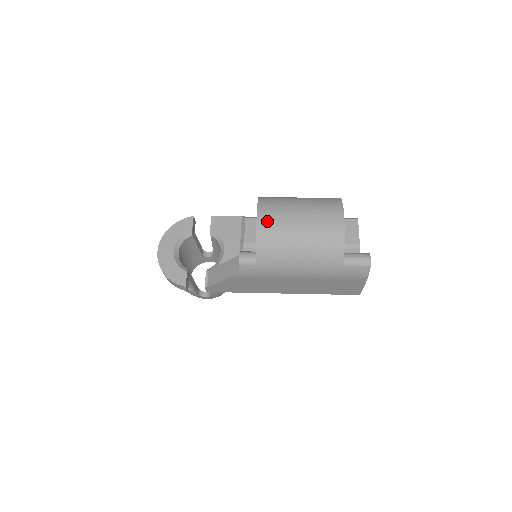
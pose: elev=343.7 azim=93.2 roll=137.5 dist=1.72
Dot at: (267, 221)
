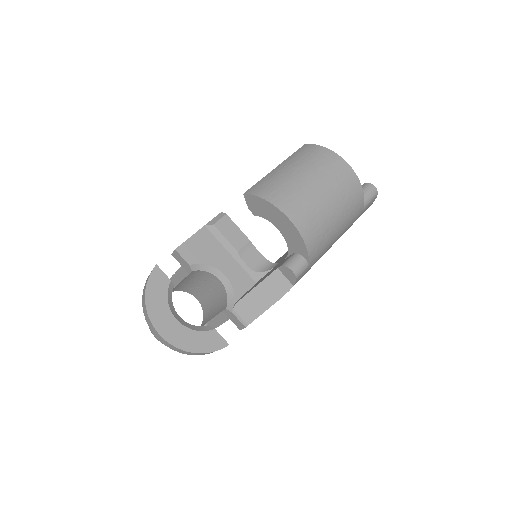
Dot at: (300, 215)
